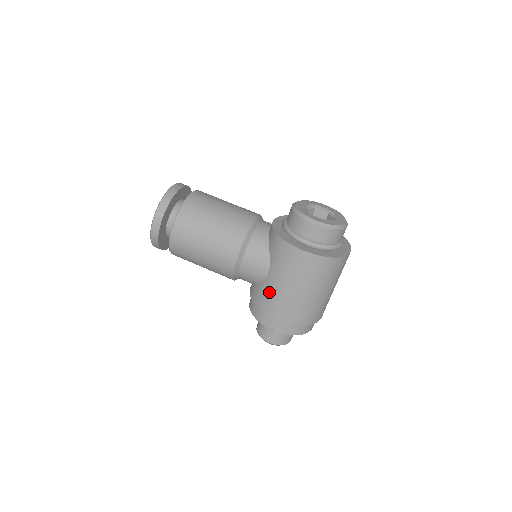
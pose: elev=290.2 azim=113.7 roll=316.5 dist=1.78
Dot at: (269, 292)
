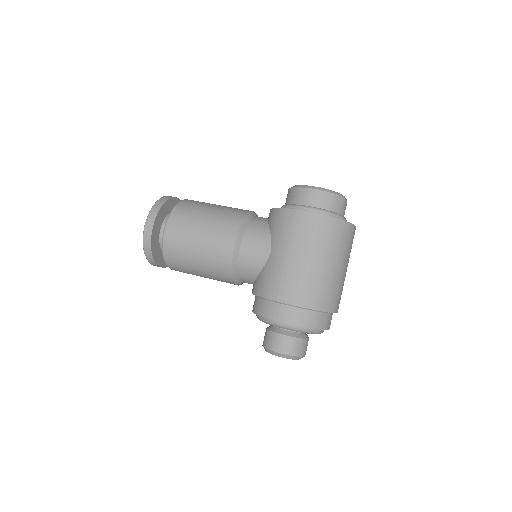
Dot at: (273, 272)
